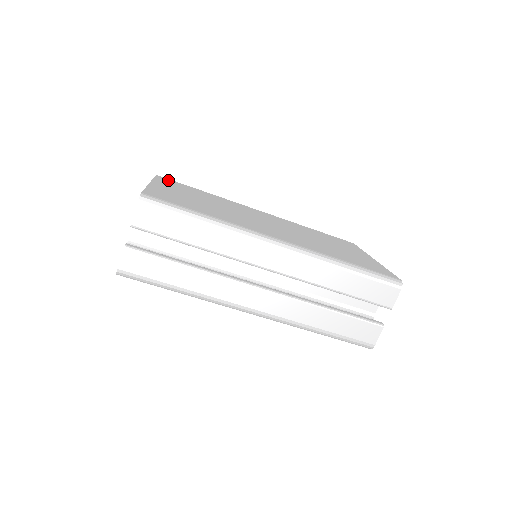
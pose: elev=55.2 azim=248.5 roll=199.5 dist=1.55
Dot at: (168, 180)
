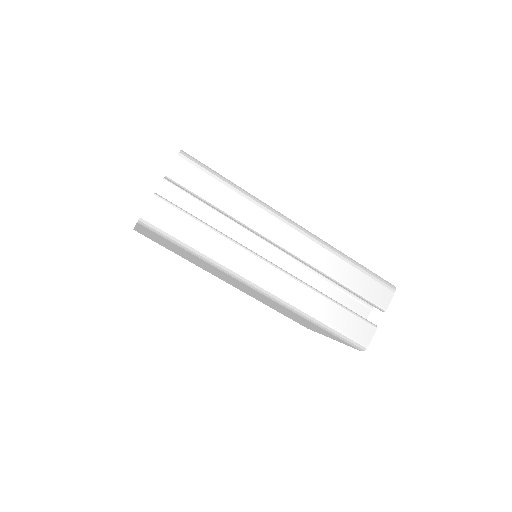
Dot at: occluded
